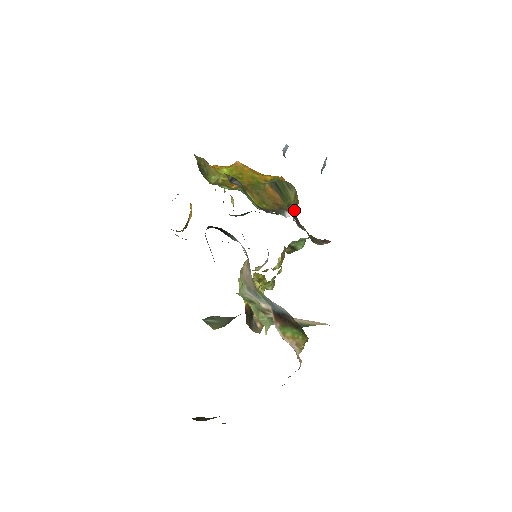
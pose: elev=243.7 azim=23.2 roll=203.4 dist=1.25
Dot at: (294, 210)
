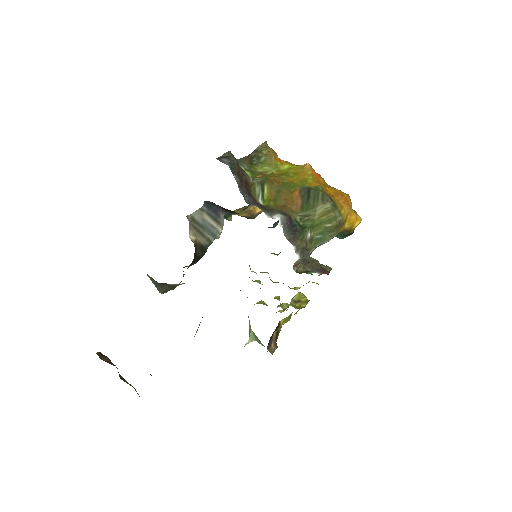
Dot at: (311, 224)
